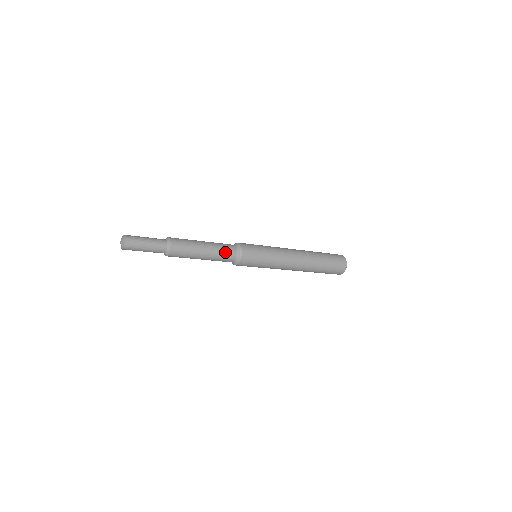
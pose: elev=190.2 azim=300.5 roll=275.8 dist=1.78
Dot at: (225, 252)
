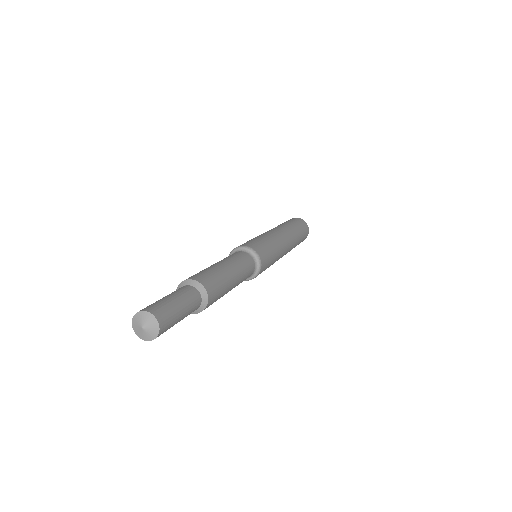
Dot at: (247, 267)
